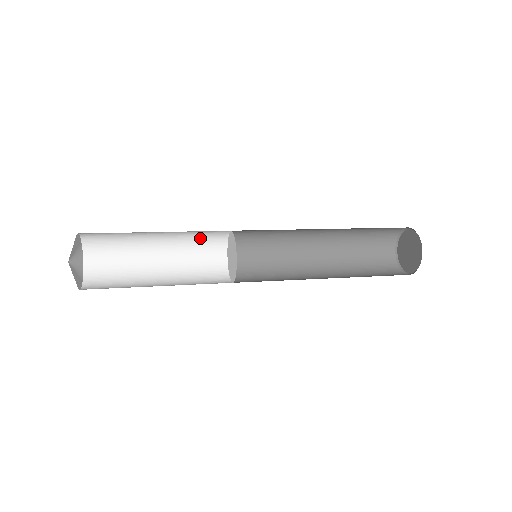
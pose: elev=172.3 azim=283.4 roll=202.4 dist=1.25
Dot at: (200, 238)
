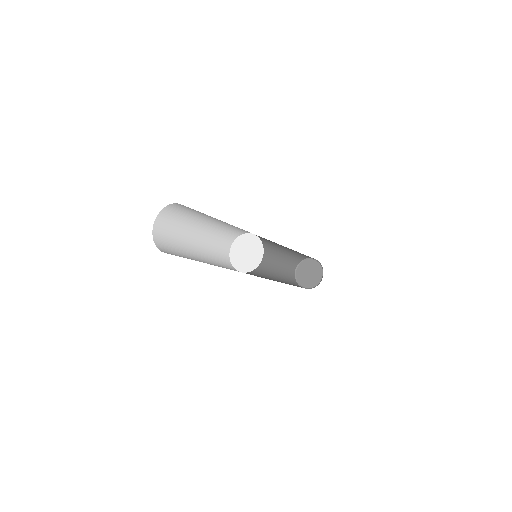
Dot at: (217, 244)
